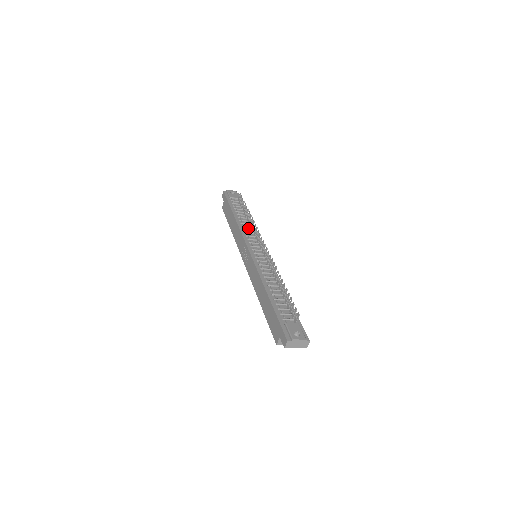
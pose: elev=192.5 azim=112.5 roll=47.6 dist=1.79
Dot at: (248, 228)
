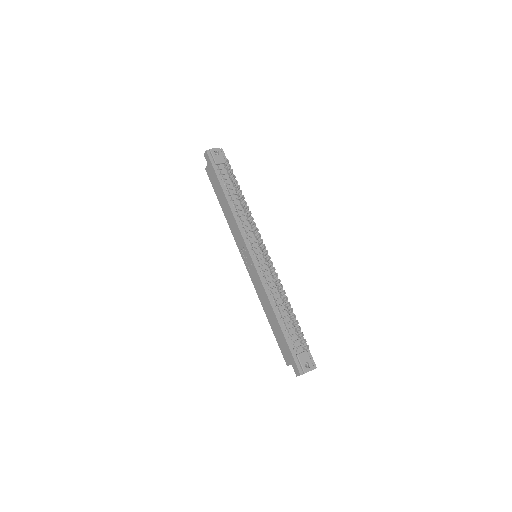
Dot at: (244, 217)
